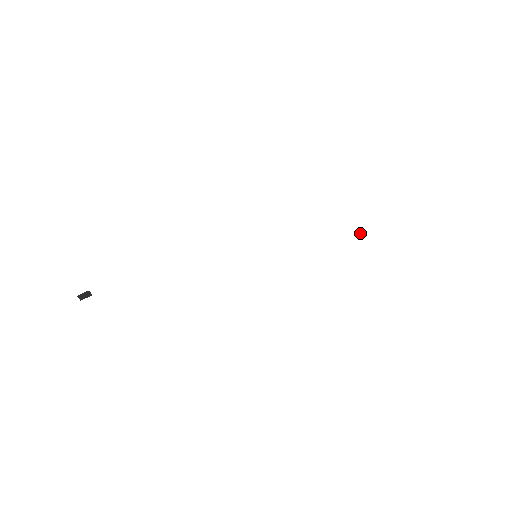
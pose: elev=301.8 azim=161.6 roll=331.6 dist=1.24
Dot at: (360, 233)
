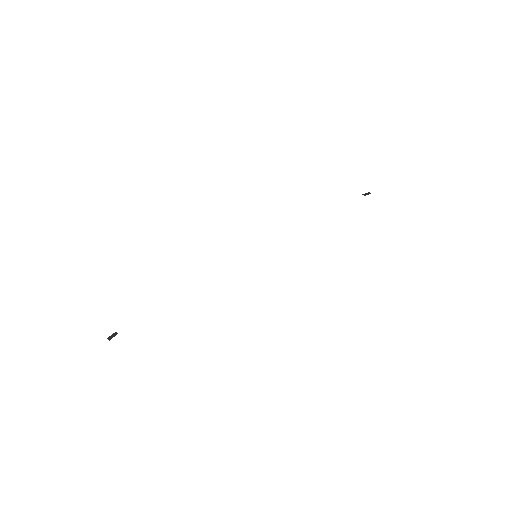
Dot at: (369, 193)
